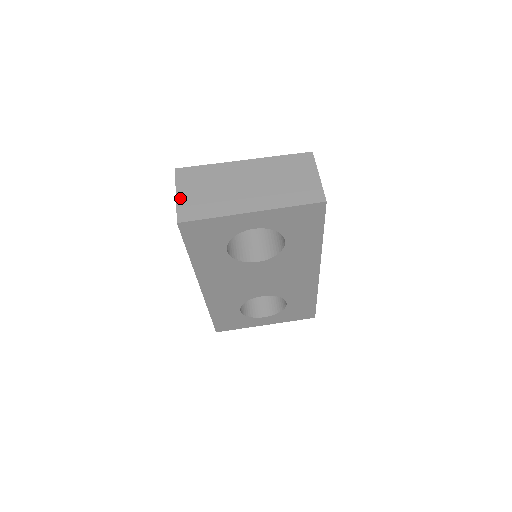
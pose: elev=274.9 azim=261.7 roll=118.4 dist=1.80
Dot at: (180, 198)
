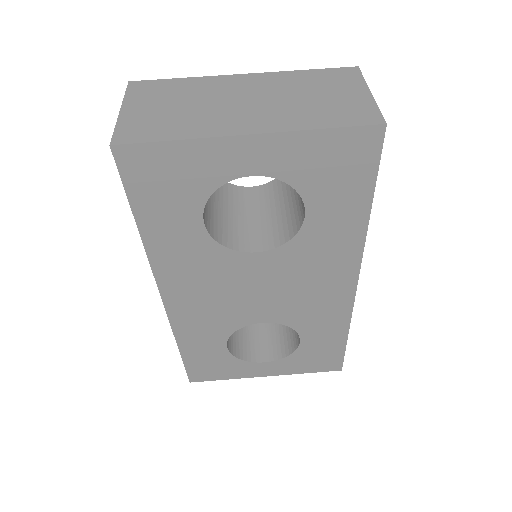
Dot at: (125, 114)
